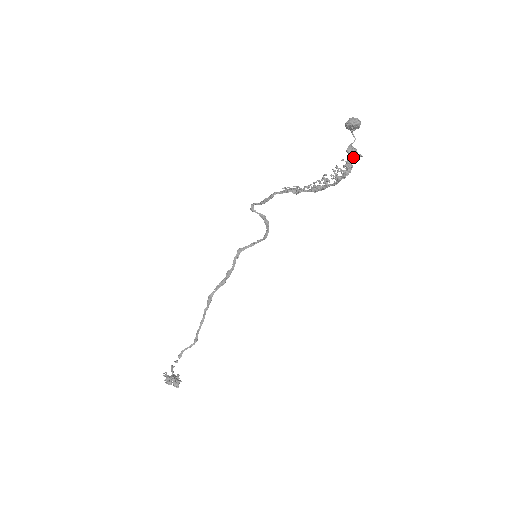
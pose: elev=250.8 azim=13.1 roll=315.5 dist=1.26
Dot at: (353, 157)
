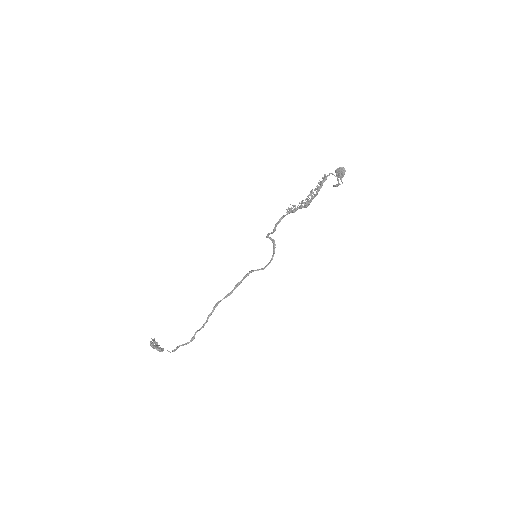
Dot at: (329, 174)
